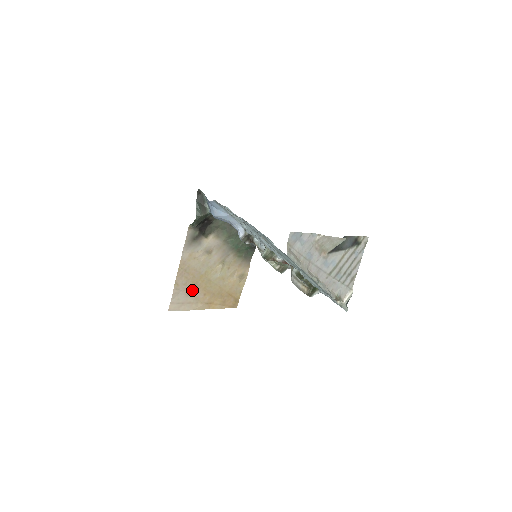
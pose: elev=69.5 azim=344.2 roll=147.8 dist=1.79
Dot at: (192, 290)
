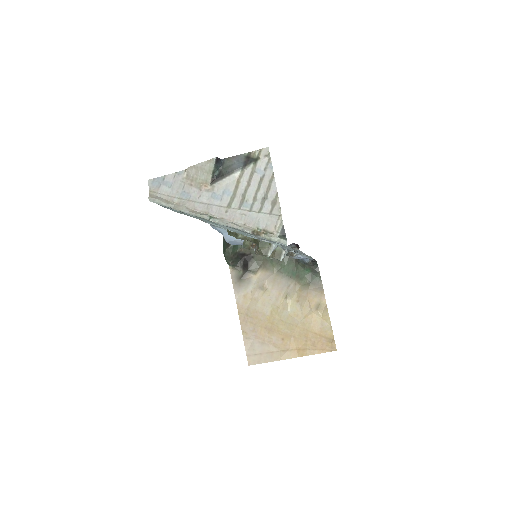
Dot at: (265, 336)
